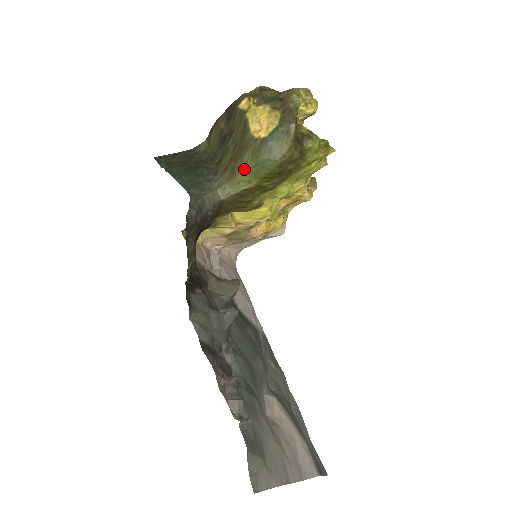
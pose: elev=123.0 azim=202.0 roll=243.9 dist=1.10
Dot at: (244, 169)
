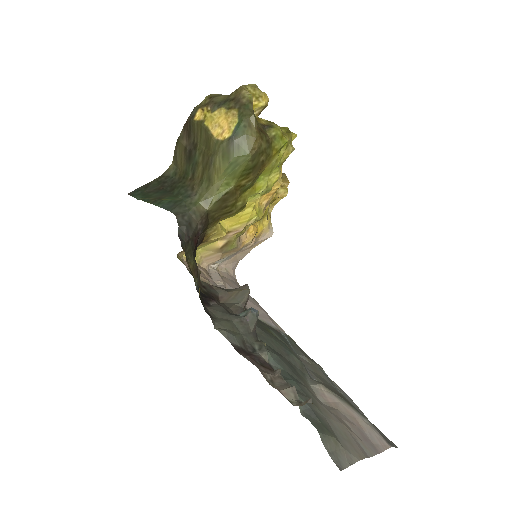
Dot at: (219, 173)
